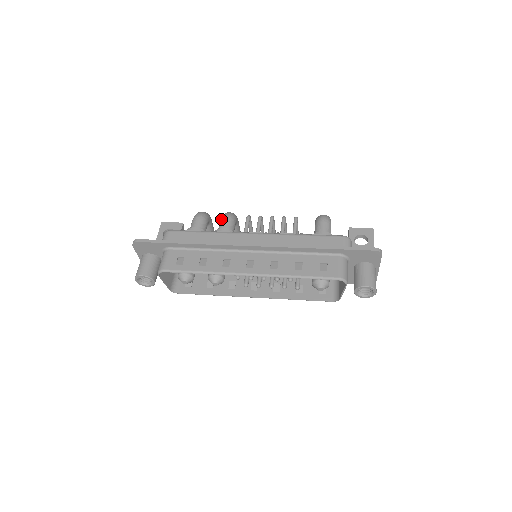
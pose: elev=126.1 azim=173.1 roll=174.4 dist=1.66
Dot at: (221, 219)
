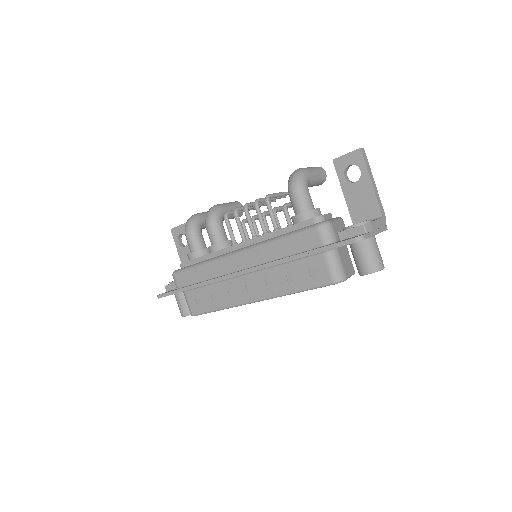
Dot at: (206, 229)
